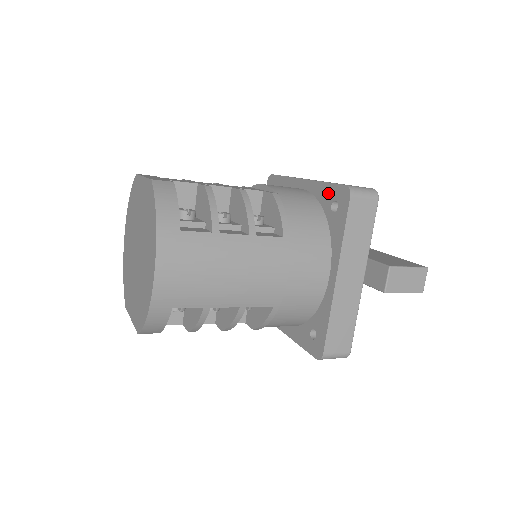
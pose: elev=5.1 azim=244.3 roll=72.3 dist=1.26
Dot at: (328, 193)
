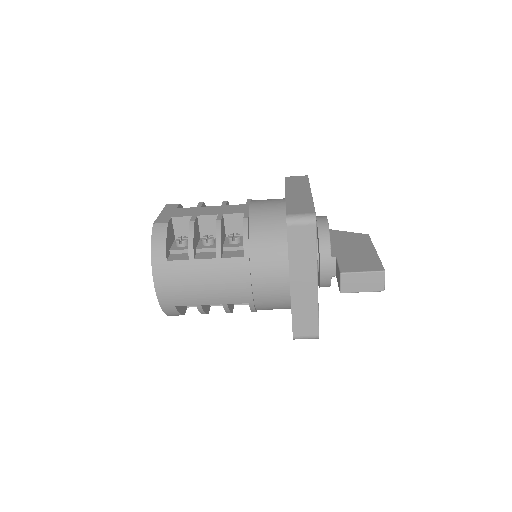
Dot at: occluded
